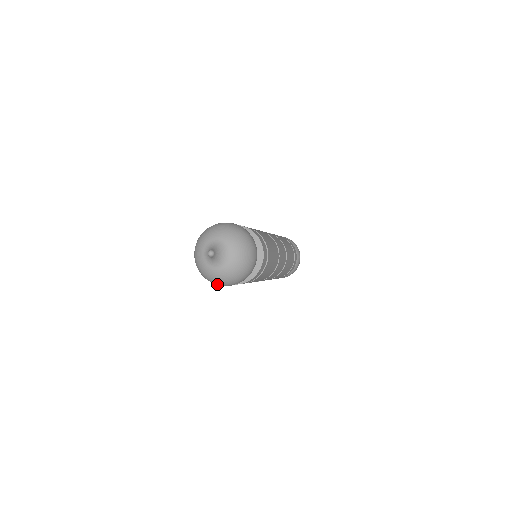
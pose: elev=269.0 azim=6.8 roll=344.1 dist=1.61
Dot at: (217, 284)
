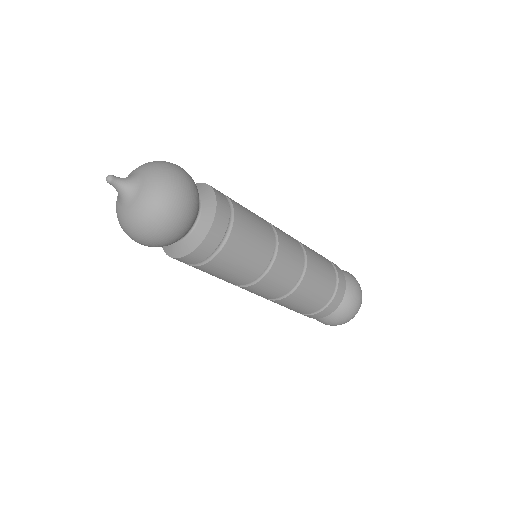
Dot at: (144, 237)
